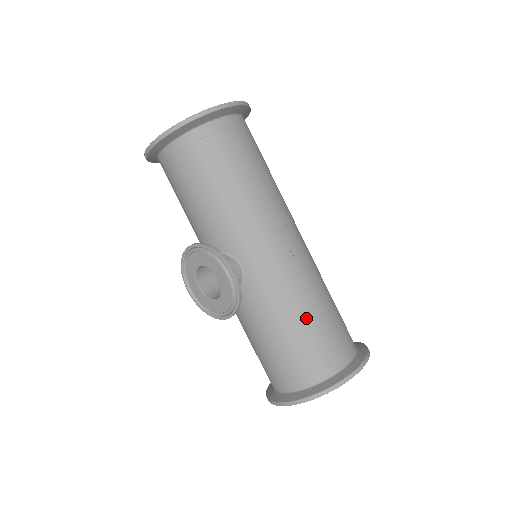
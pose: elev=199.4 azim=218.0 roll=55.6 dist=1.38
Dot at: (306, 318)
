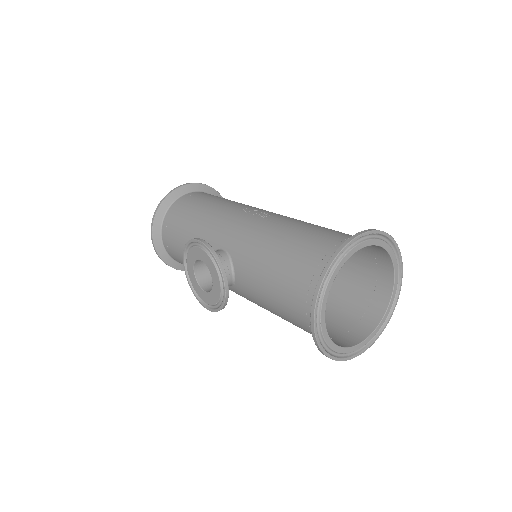
Dot at: (287, 238)
